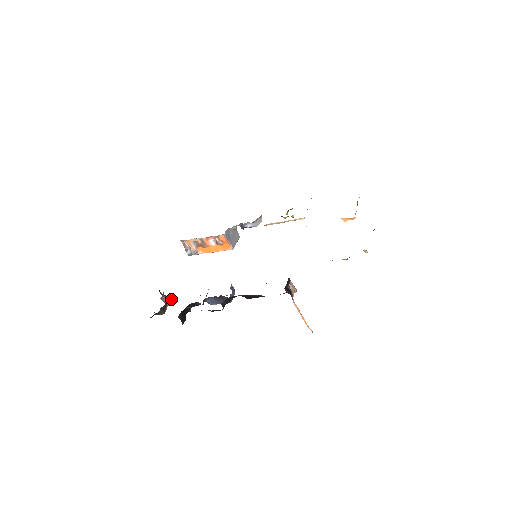
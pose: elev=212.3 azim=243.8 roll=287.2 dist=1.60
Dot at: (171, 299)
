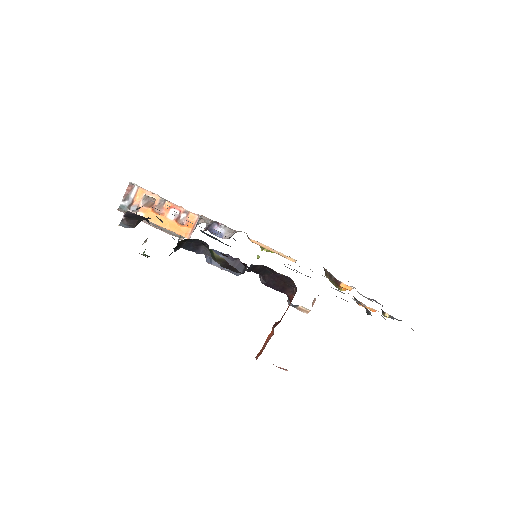
Dot at: occluded
